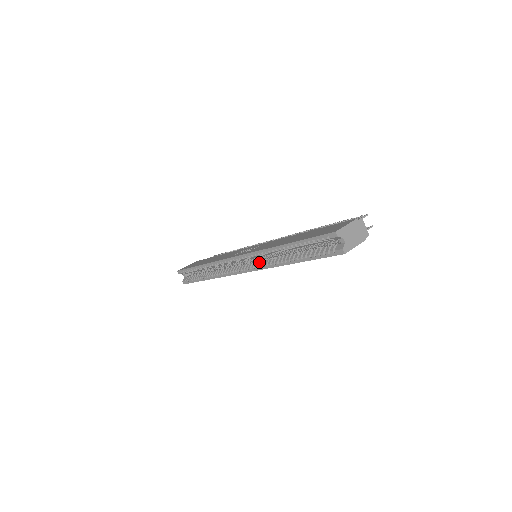
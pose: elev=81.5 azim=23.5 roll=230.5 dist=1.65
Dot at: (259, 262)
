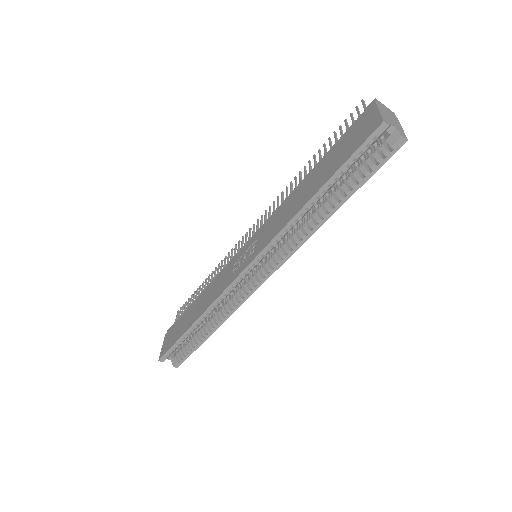
Dot at: (278, 252)
